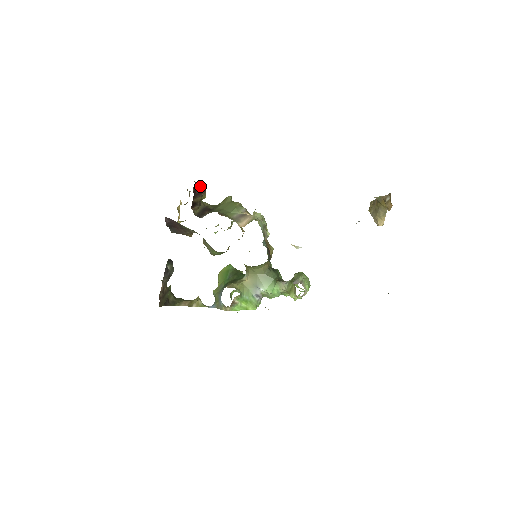
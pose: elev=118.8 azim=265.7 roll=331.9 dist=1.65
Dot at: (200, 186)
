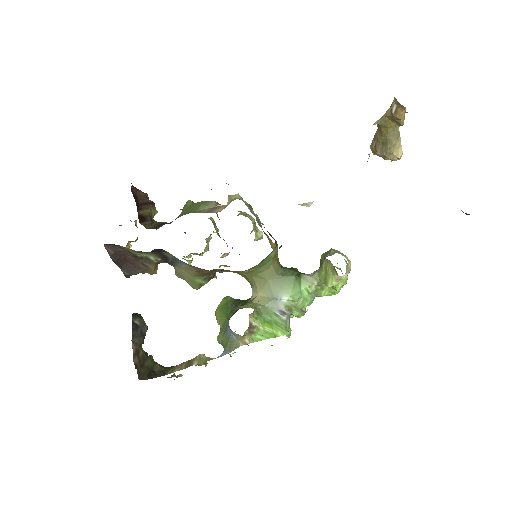
Dot at: (142, 194)
